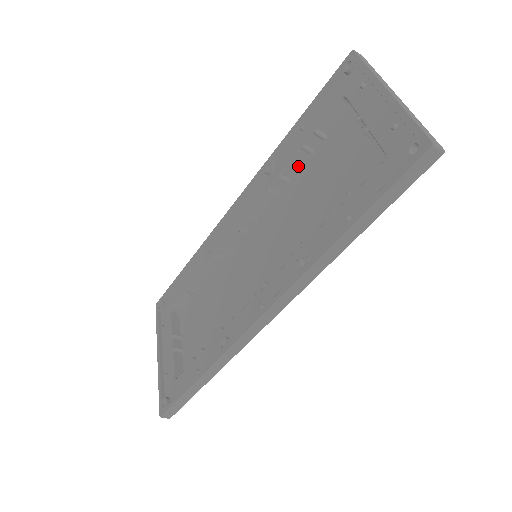
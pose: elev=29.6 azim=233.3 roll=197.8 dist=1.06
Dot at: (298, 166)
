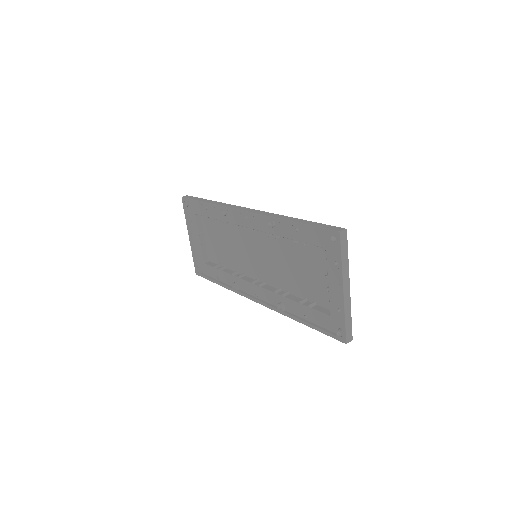
Dot at: occluded
